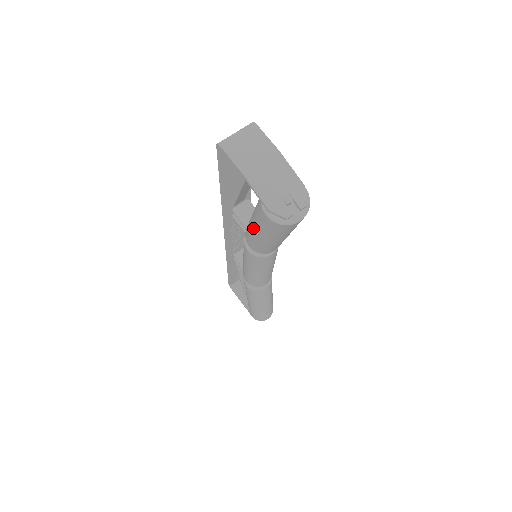
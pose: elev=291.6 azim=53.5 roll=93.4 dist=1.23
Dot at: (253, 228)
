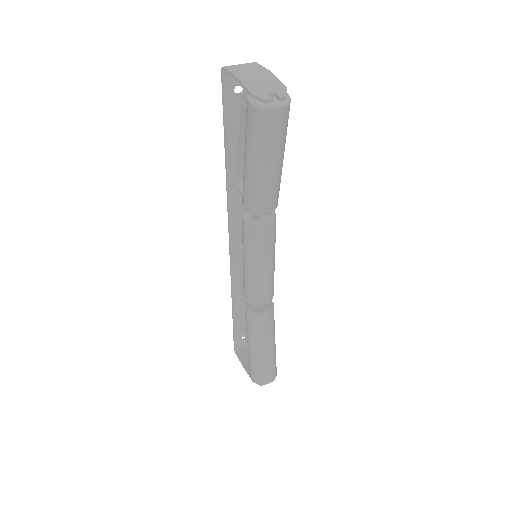
Dot at: (244, 157)
